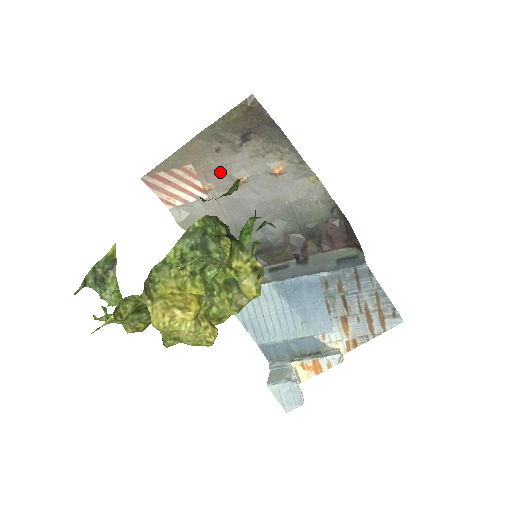
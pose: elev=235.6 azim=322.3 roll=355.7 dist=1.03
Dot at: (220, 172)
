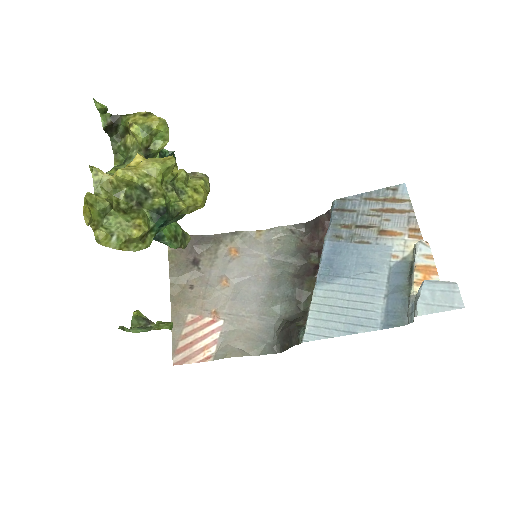
Dot at: (209, 296)
